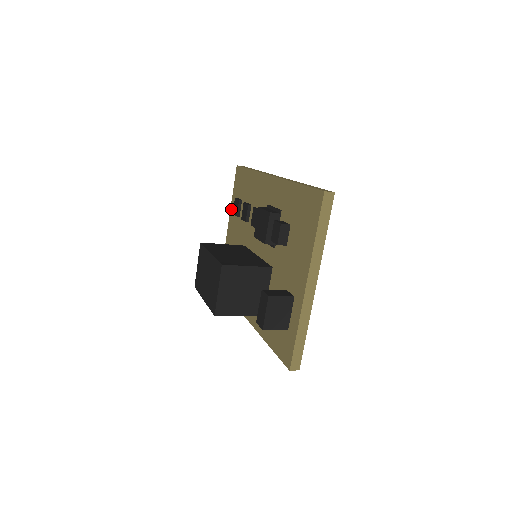
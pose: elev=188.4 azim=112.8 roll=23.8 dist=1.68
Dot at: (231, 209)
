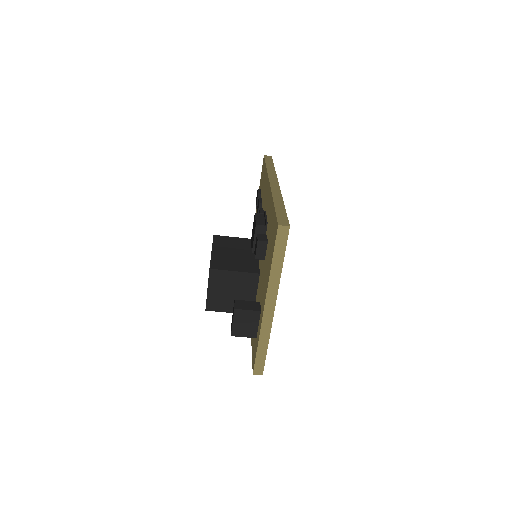
Dot at: occluded
